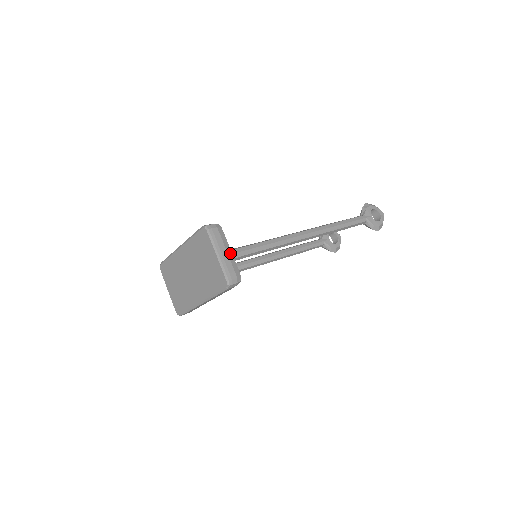
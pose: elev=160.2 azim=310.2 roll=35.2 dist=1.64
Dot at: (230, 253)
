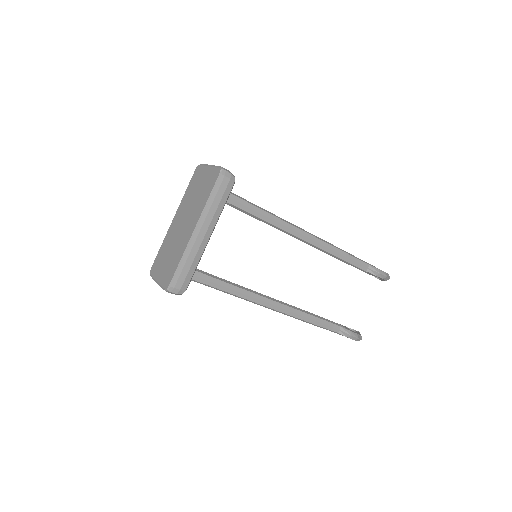
Dot at: occluded
